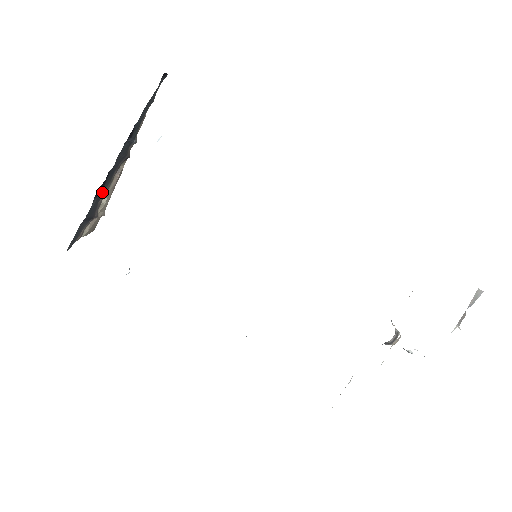
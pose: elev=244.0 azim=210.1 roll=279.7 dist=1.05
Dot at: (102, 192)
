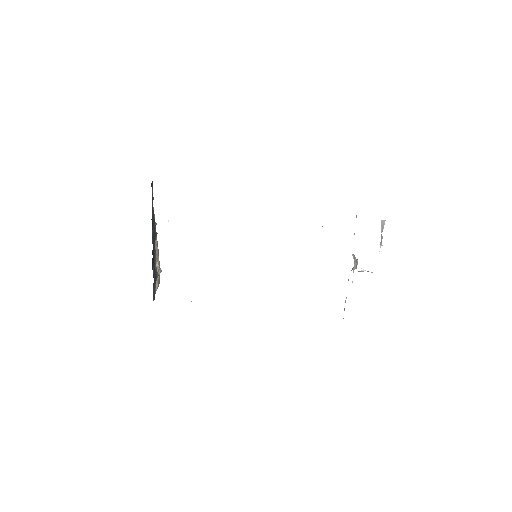
Dot at: (154, 262)
